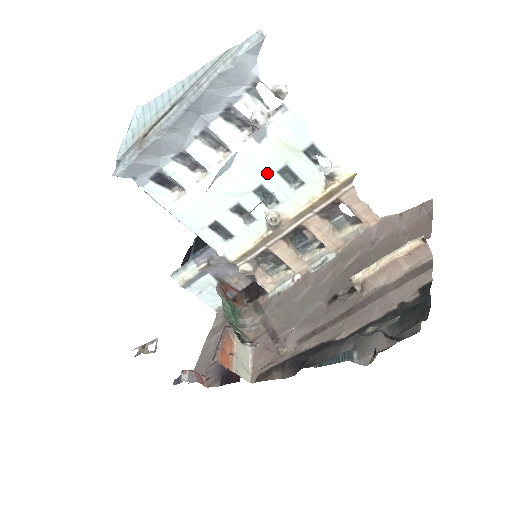
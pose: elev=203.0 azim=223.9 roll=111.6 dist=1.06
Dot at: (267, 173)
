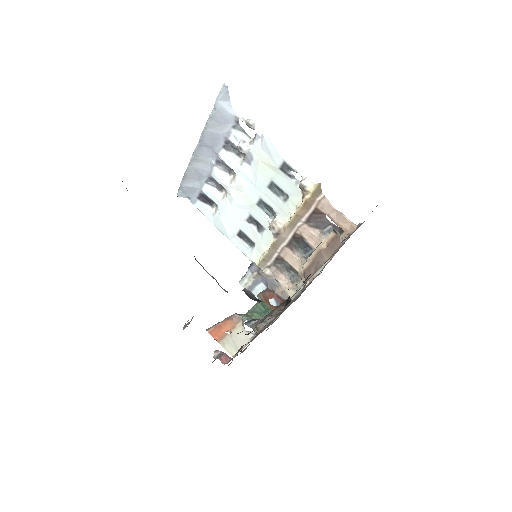
Dot at: (261, 189)
